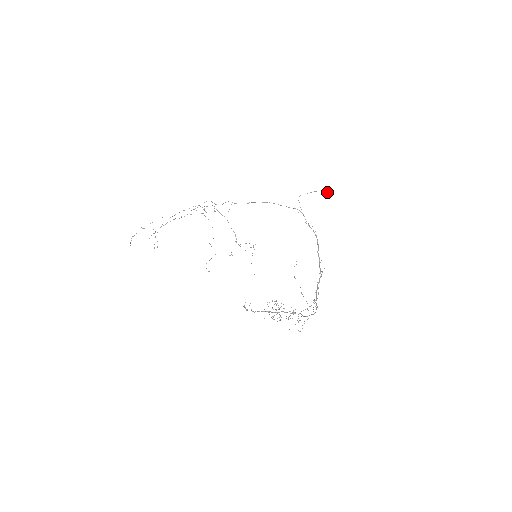
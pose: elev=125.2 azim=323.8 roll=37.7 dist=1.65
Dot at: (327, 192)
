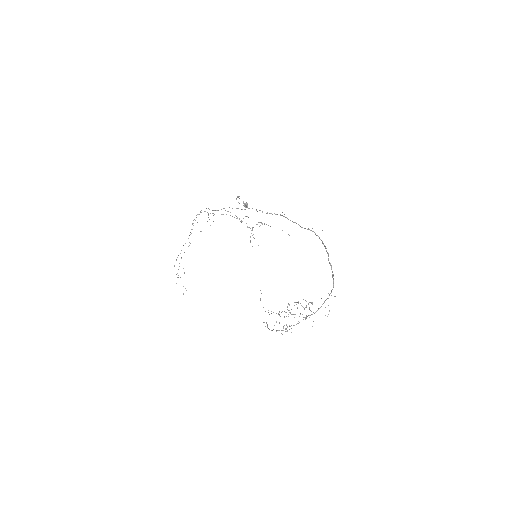
Dot at: (243, 201)
